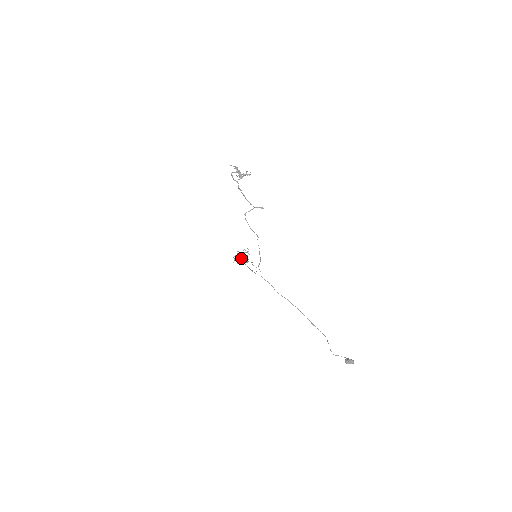
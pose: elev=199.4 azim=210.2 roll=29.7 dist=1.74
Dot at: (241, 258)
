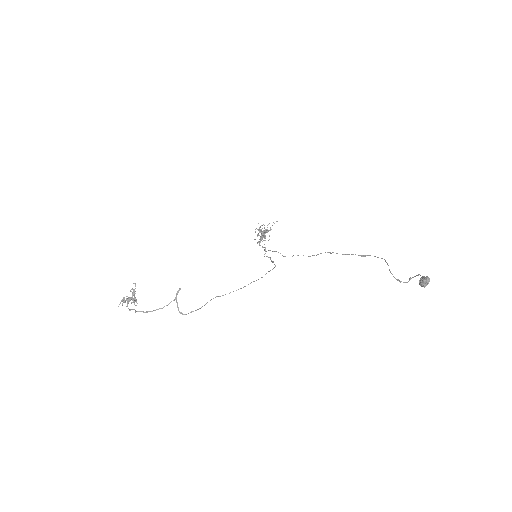
Dot at: (265, 233)
